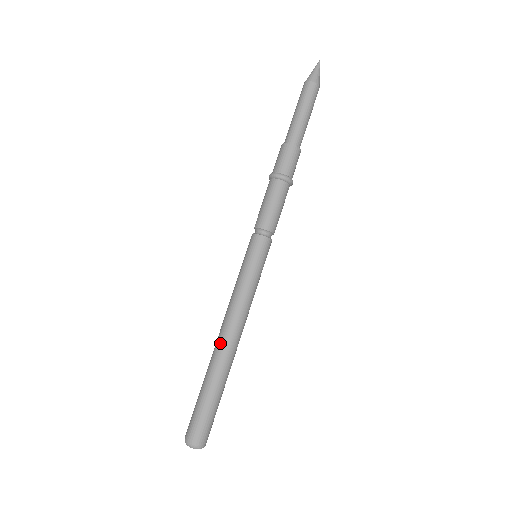
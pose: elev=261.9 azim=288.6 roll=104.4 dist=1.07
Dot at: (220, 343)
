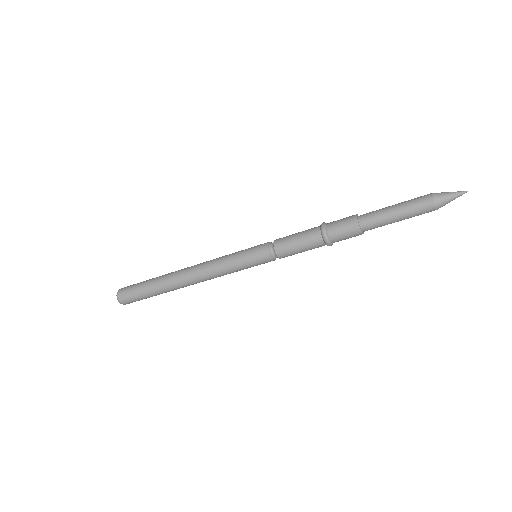
Dot at: (183, 280)
